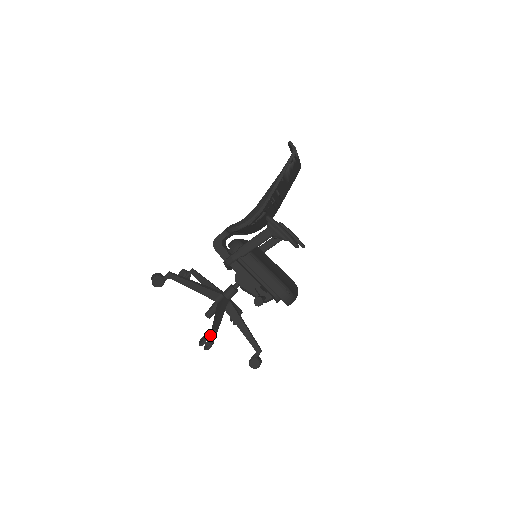
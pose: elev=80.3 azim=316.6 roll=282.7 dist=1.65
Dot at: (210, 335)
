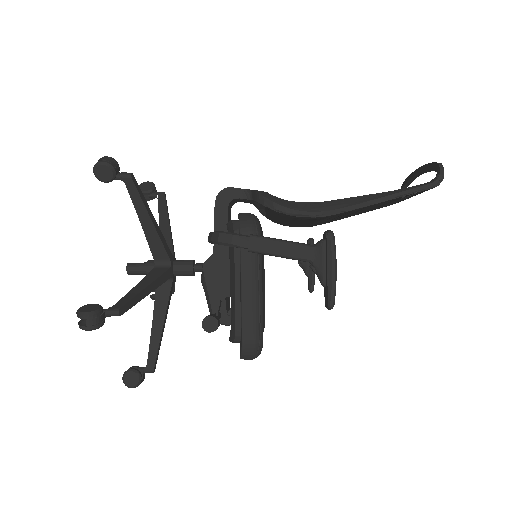
Dot at: (105, 312)
